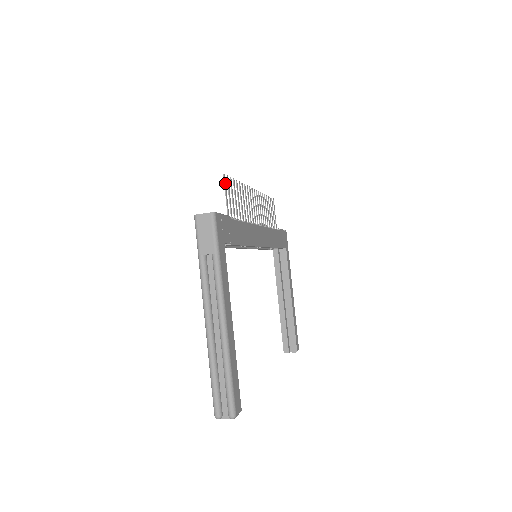
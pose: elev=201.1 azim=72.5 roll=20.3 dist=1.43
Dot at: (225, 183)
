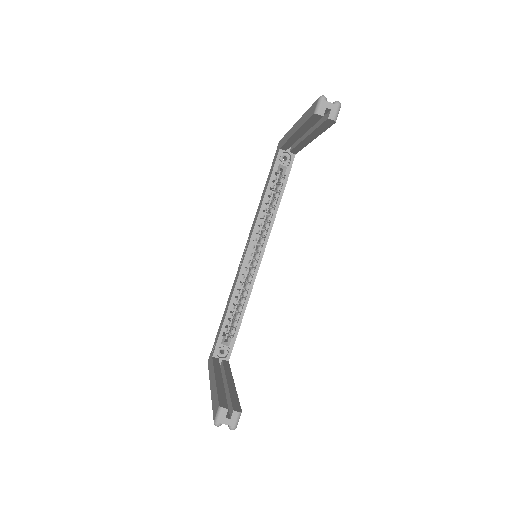
Dot at: occluded
